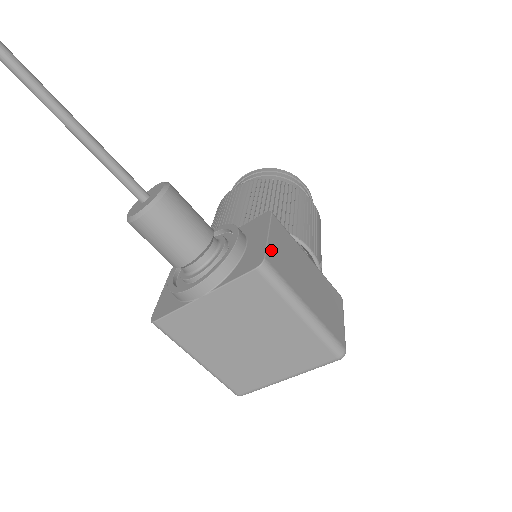
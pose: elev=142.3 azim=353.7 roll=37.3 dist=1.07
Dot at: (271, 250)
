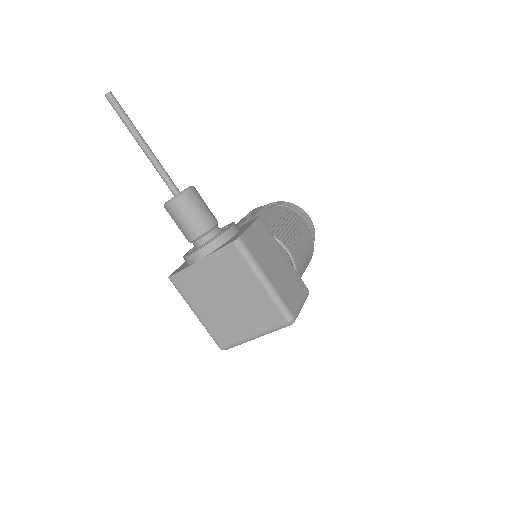
Dot at: (248, 235)
